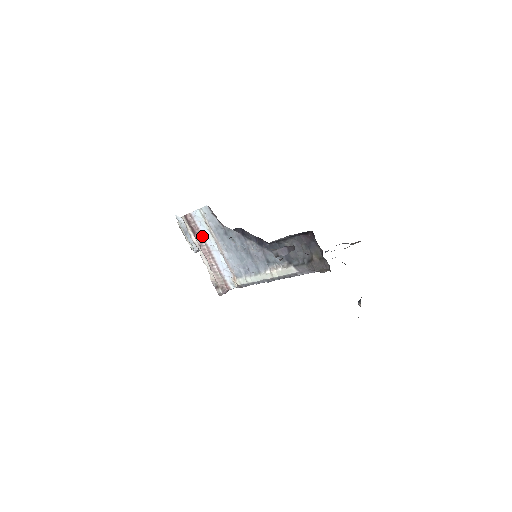
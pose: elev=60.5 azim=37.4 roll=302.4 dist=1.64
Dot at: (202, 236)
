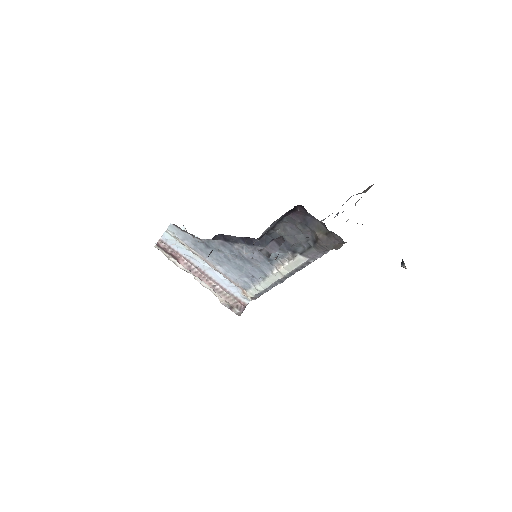
Dot at: (186, 259)
